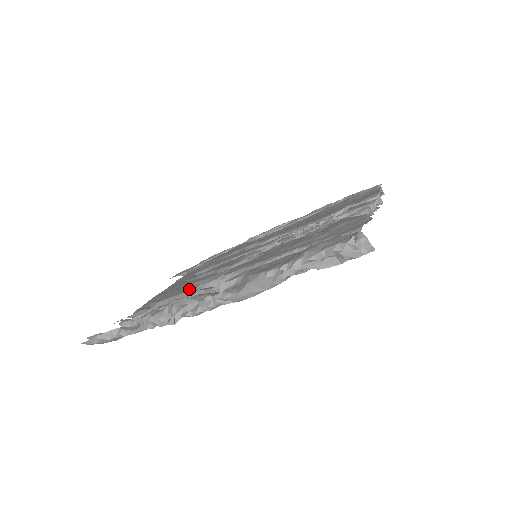
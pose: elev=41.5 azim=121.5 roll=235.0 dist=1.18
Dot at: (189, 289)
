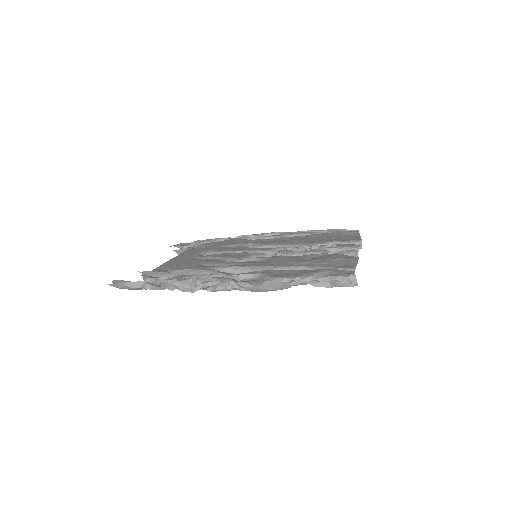
Dot at: (206, 268)
